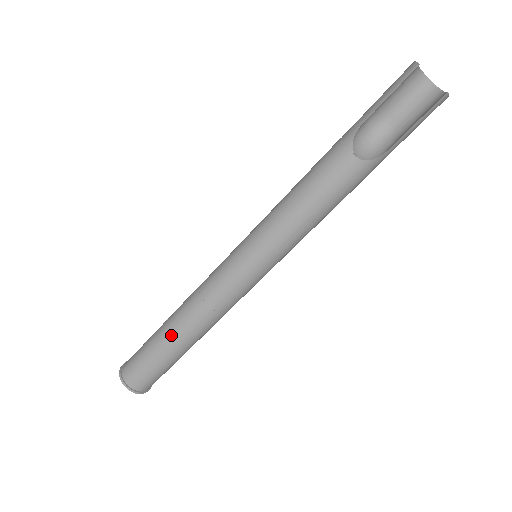
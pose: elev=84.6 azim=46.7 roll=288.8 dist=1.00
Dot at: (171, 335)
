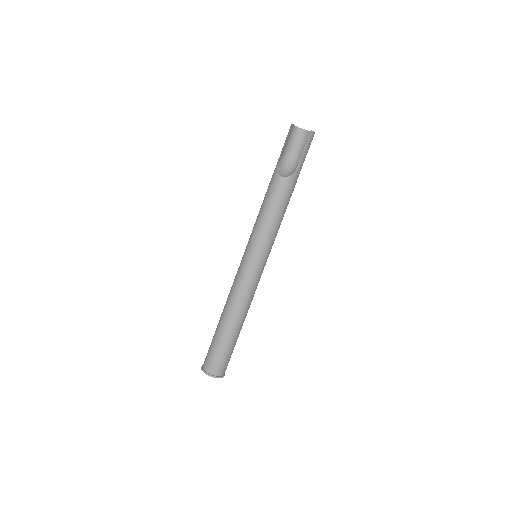
Dot at: (224, 324)
